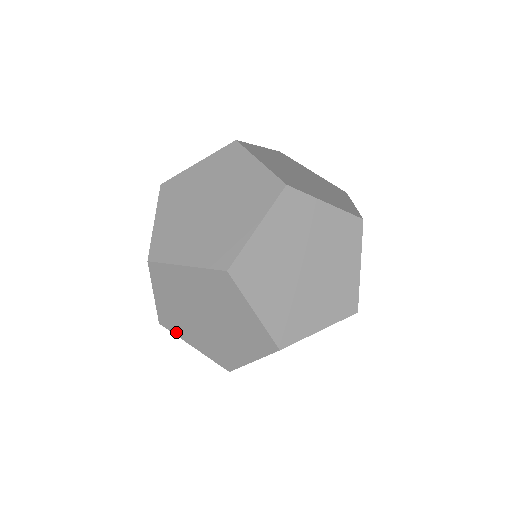
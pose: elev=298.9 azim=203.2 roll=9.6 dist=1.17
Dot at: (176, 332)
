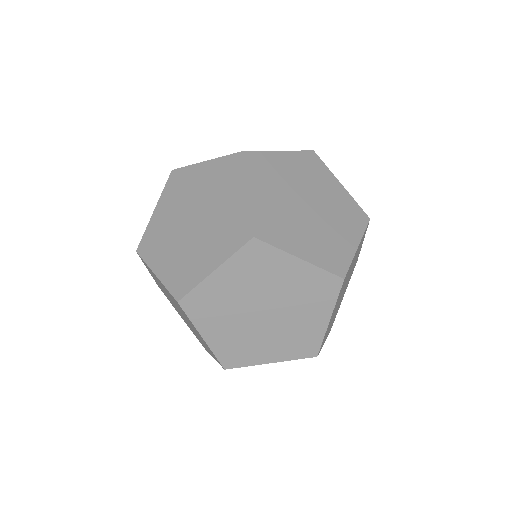
Dot at: occluded
